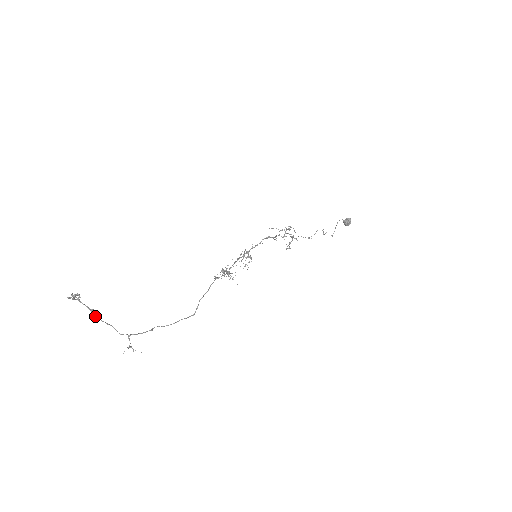
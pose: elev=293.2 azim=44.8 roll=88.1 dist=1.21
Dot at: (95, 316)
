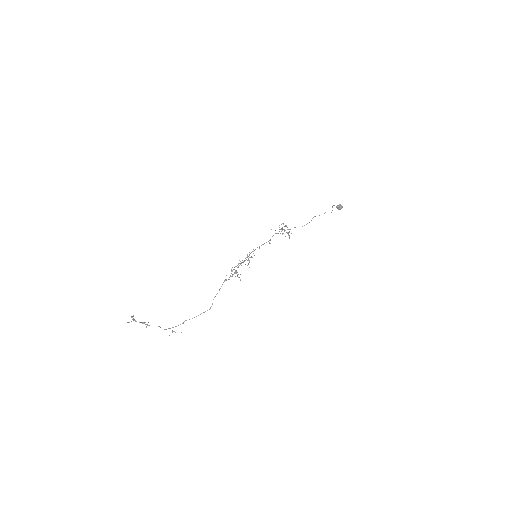
Dot at: (146, 326)
